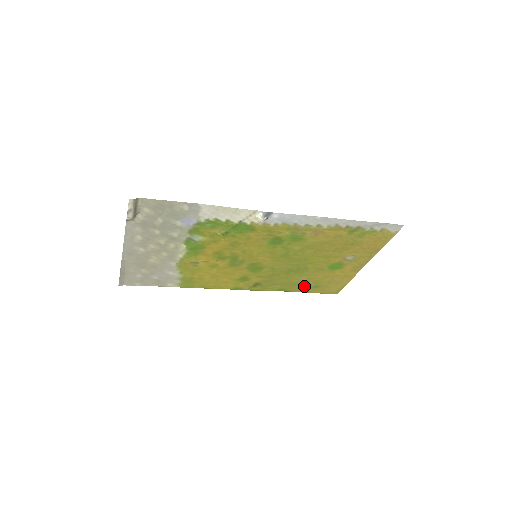
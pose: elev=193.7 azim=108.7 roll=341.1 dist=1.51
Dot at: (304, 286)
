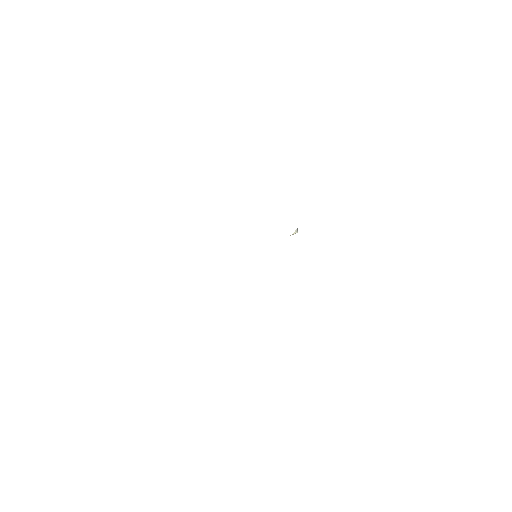
Dot at: occluded
